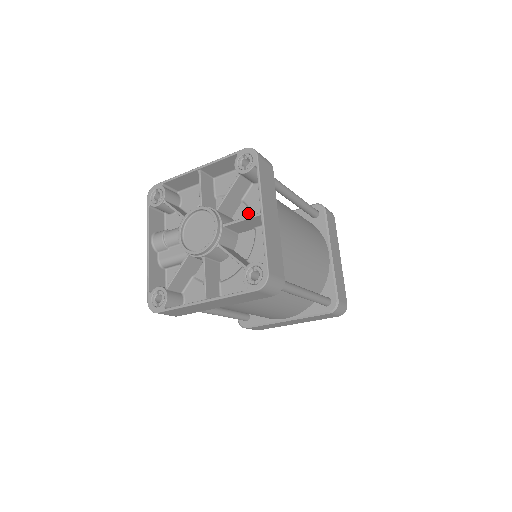
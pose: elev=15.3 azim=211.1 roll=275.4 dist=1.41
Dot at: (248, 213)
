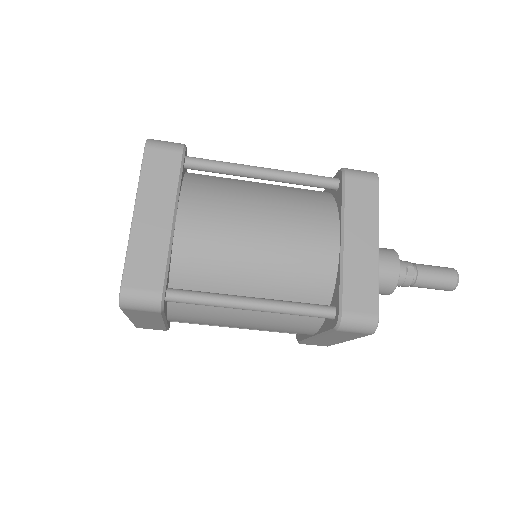
Dot at: occluded
